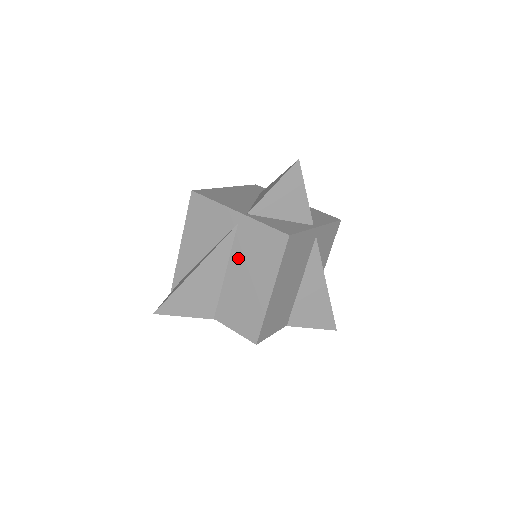
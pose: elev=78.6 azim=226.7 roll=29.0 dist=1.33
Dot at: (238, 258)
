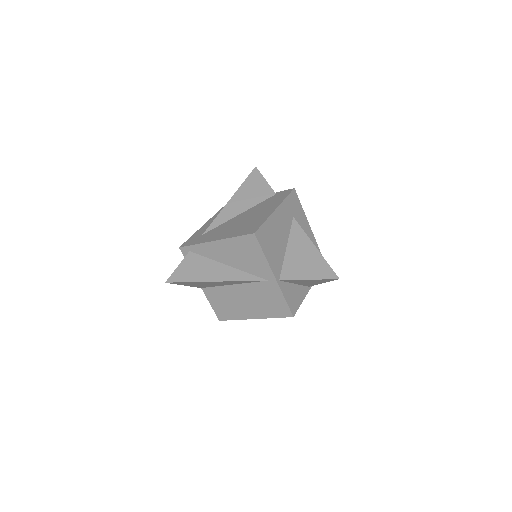
Dot at: (250, 290)
